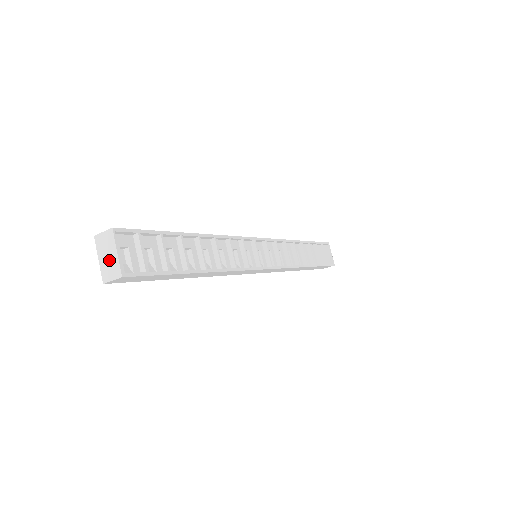
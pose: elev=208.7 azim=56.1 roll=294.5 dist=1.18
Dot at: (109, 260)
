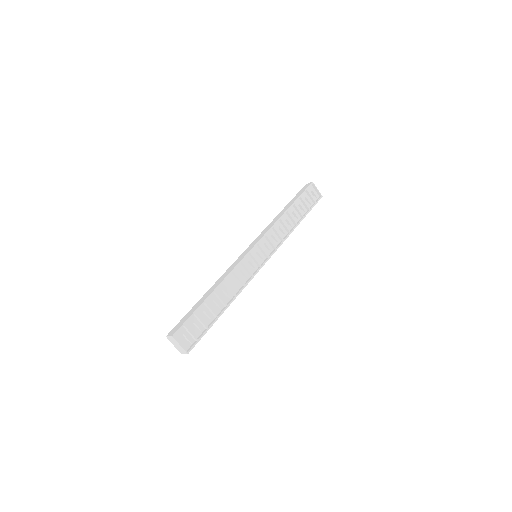
Dot at: (178, 347)
